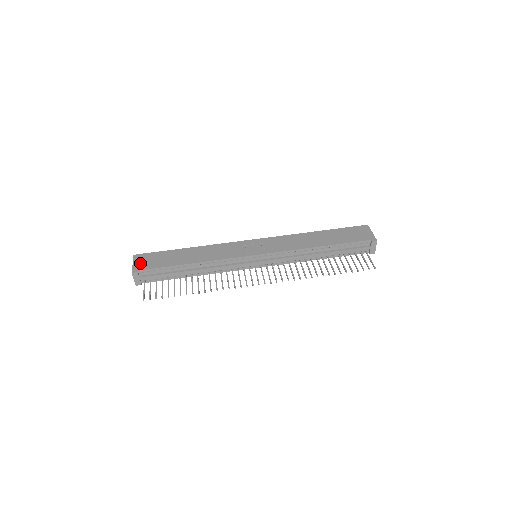
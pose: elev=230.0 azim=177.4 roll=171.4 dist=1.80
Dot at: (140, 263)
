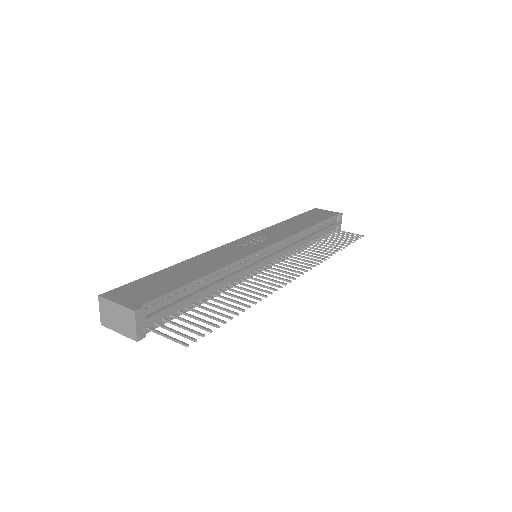
Dot at: (129, 298)
